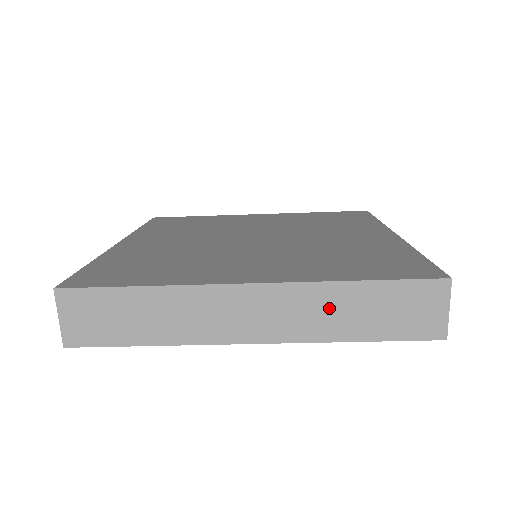
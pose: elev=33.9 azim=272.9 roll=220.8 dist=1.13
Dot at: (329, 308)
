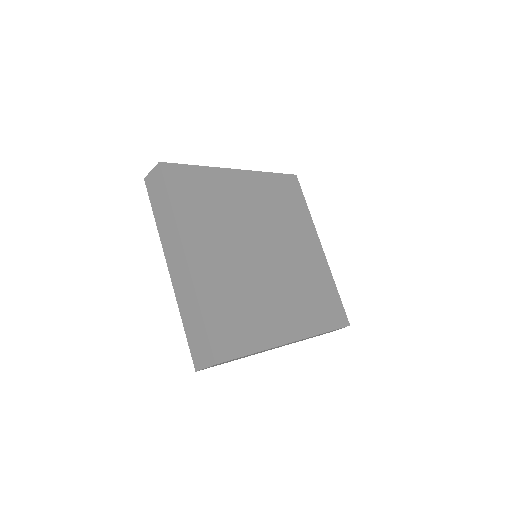
Dot at: occluded
